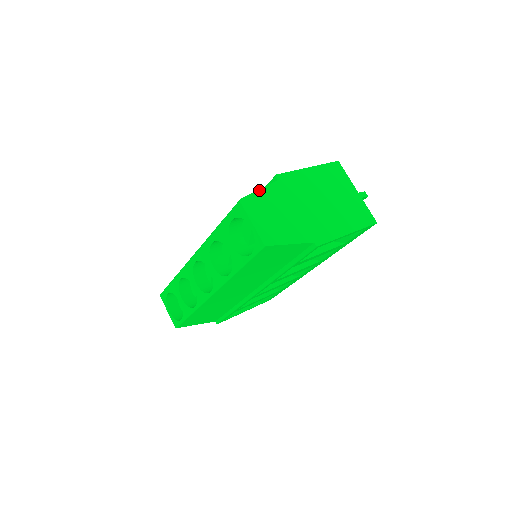
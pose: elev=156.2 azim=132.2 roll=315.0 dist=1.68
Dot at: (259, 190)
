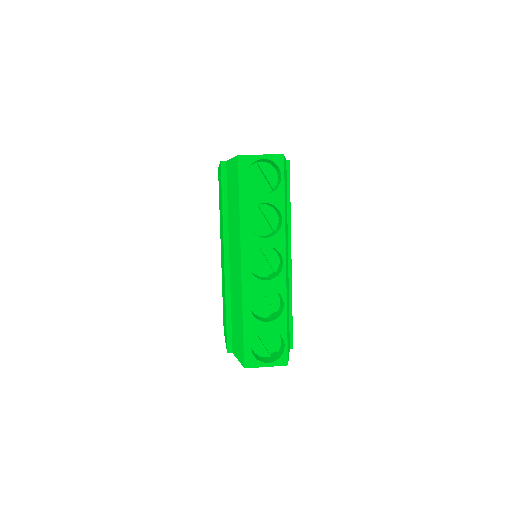
Dot at: (232, 158)
